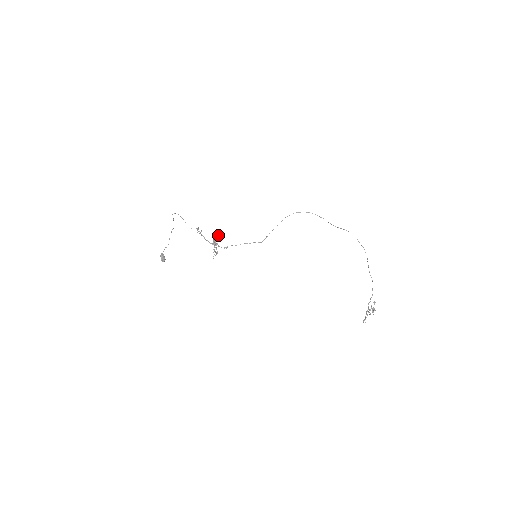
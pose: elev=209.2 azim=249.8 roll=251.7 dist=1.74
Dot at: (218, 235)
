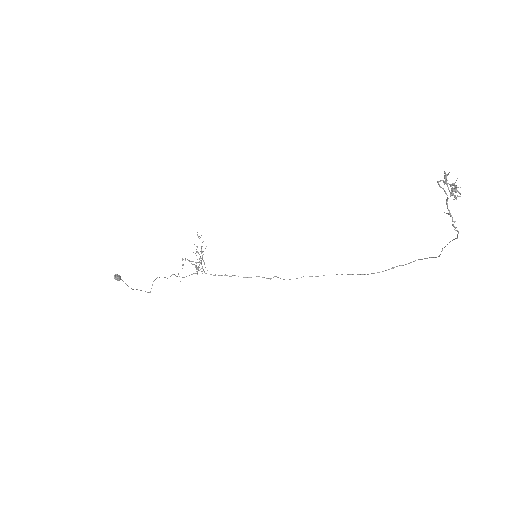
Dot at: occluded
